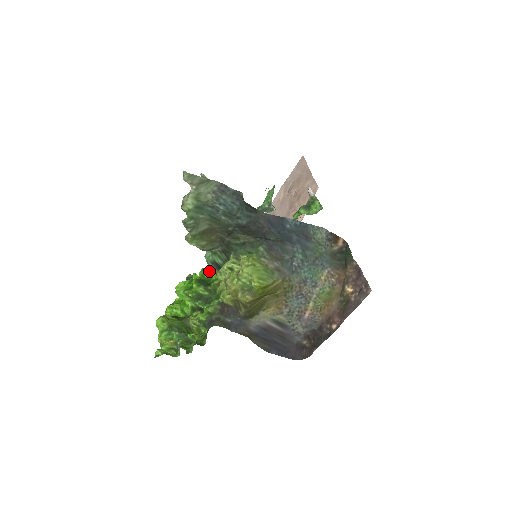
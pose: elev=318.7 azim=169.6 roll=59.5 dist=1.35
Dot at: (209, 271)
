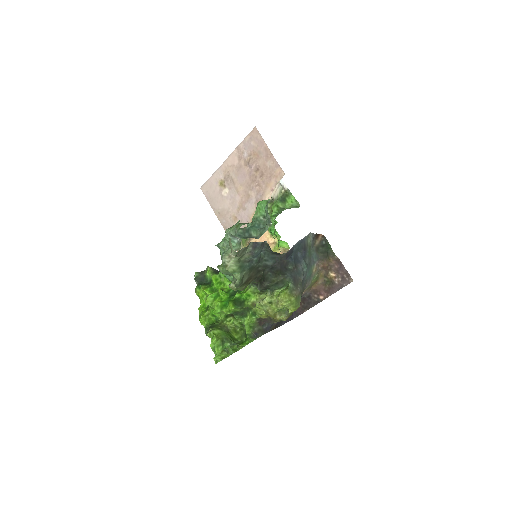
Dot at: (227, 282)
